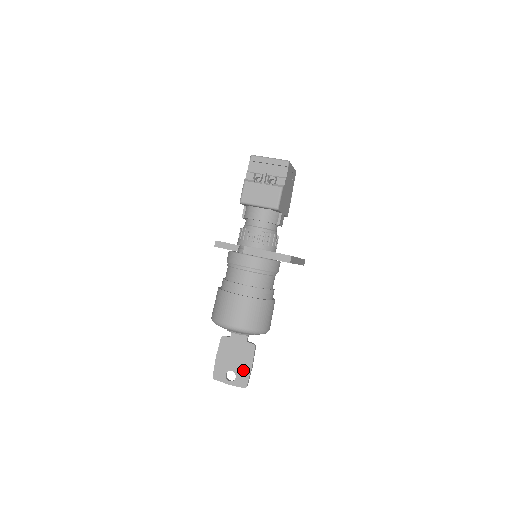
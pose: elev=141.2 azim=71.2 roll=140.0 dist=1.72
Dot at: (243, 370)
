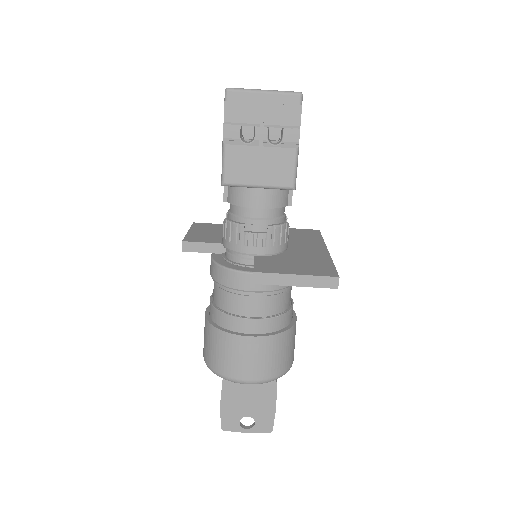
Dot at: (264, 413)
